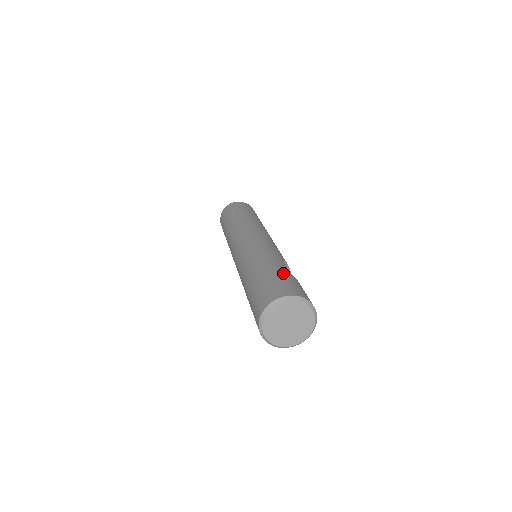
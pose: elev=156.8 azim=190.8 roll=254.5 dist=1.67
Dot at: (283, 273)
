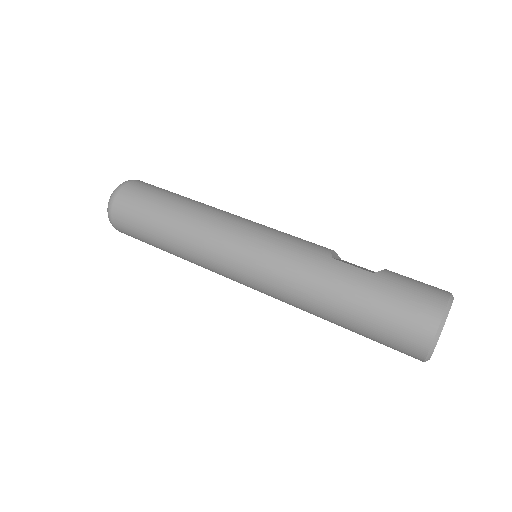
Dot at: (378, 288)
